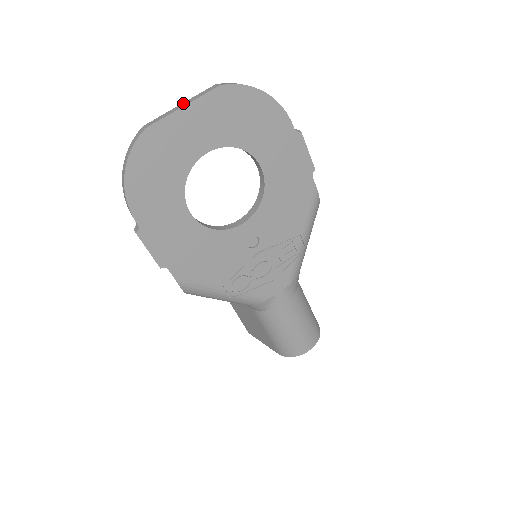
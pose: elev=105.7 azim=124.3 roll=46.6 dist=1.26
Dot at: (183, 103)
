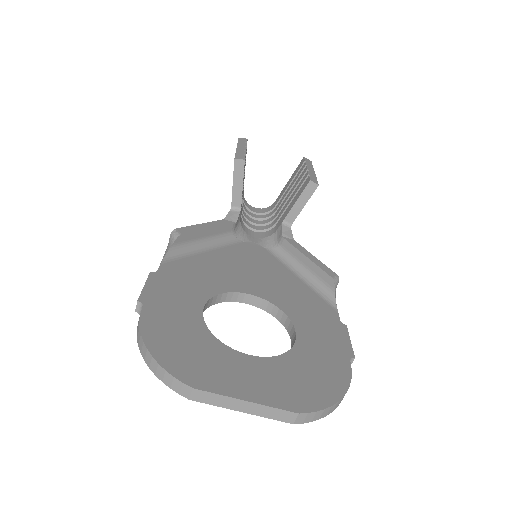
Dot at: (250, 405)
